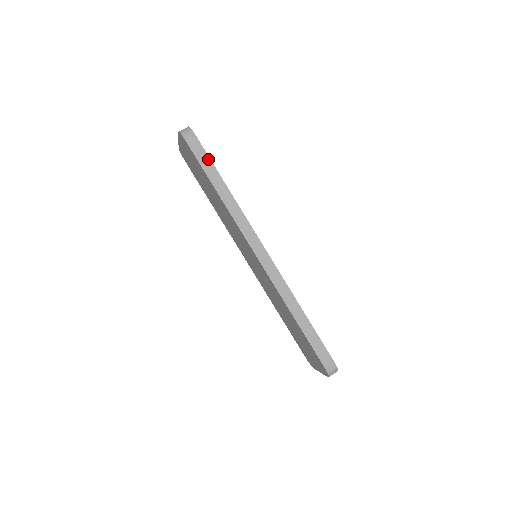
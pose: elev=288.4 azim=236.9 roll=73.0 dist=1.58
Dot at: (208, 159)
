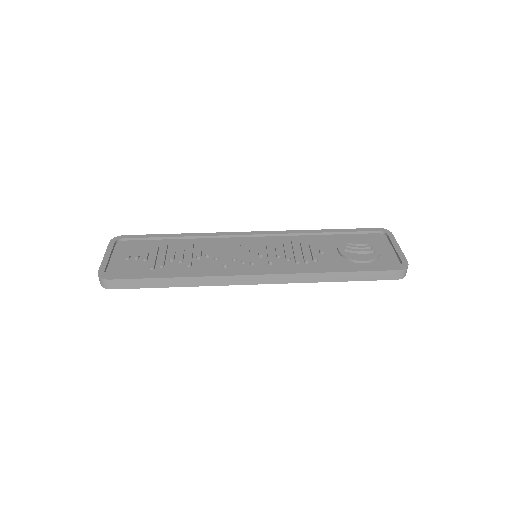
Dot at: (140, 280)
